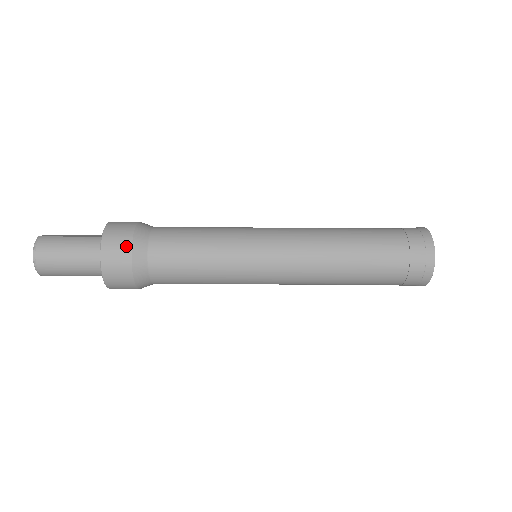
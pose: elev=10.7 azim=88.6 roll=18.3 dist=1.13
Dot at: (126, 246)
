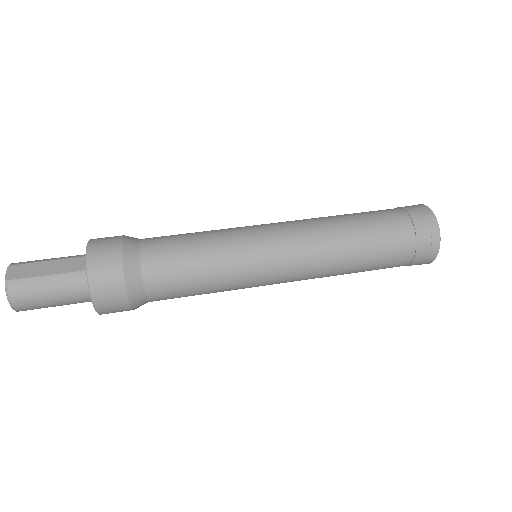
Dot at: (120, 292)
